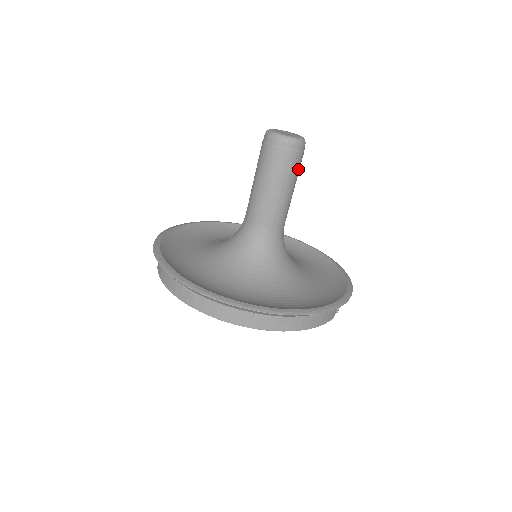
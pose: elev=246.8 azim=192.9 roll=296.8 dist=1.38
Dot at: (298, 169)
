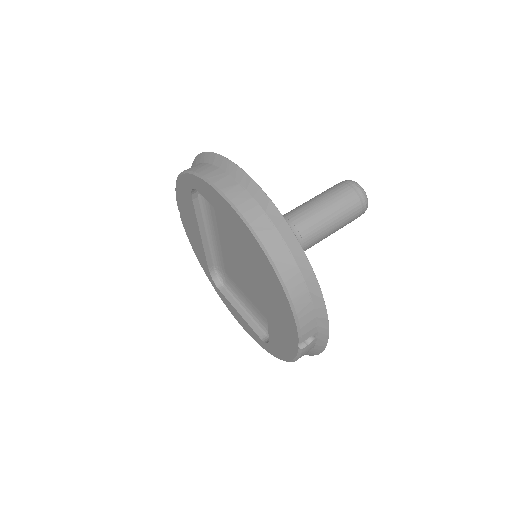
Dot at: (349, 219)
